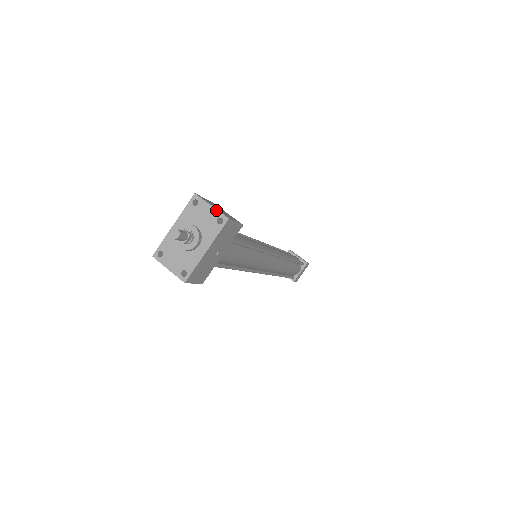
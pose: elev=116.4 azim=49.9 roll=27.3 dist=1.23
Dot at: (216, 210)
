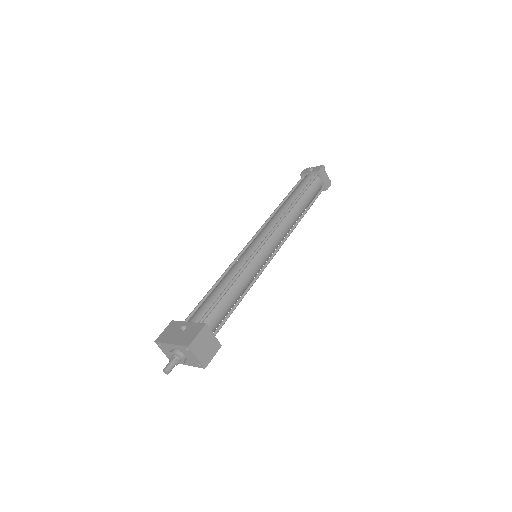
Dot at: (199, 361)
